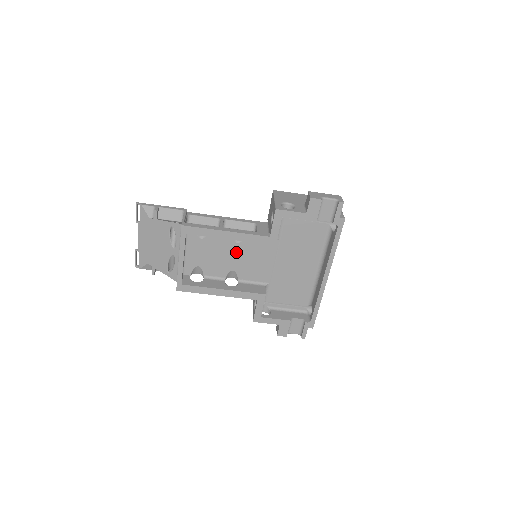
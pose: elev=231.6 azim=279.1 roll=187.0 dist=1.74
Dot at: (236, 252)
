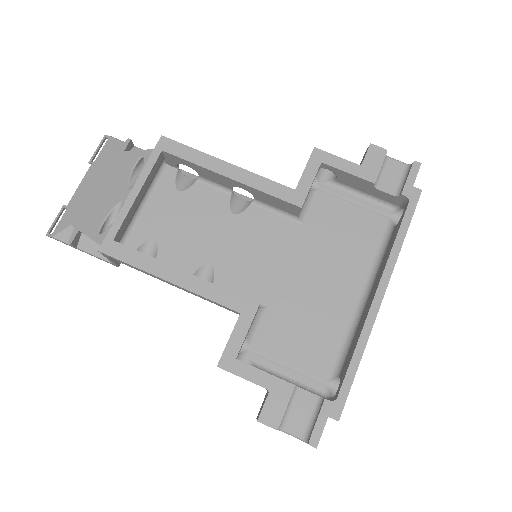
Dot at: (227, 229)
